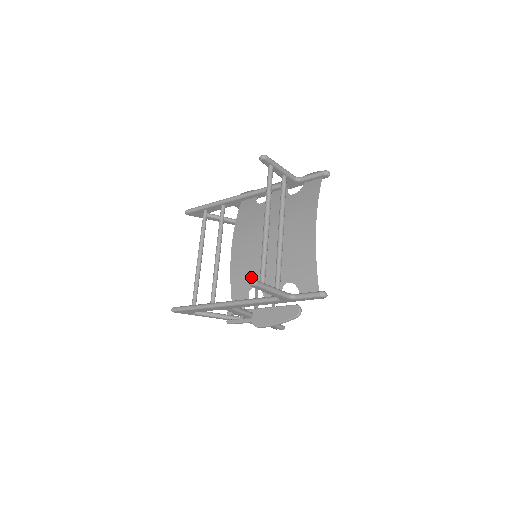
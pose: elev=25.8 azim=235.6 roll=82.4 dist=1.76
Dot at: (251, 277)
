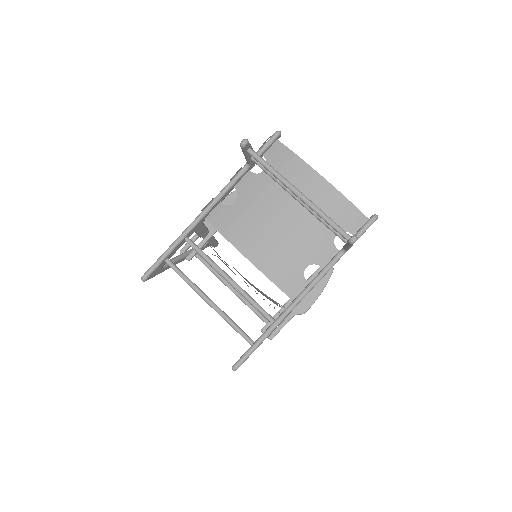
Dot at: (295, 263)
